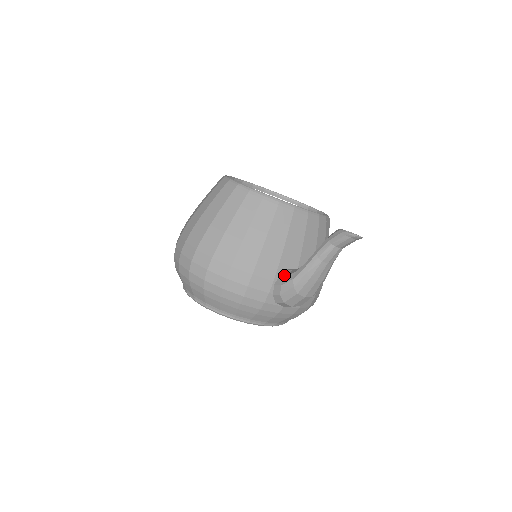
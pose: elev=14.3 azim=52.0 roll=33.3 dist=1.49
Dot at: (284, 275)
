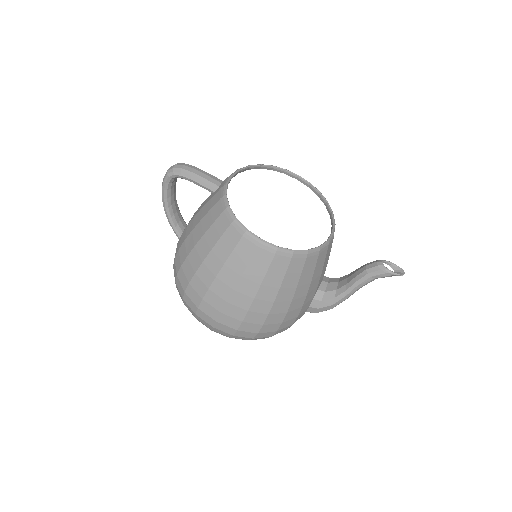
Dot at: (319, 299)
